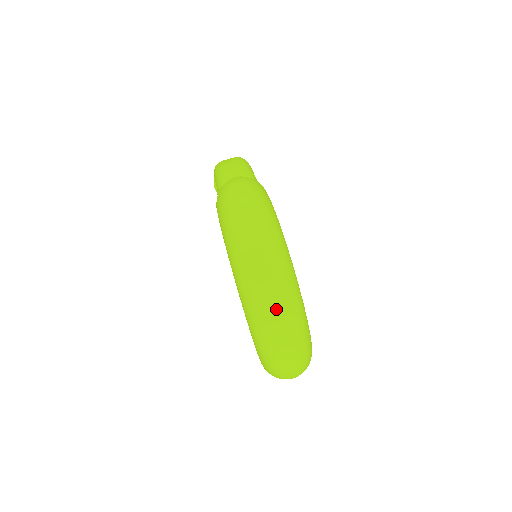
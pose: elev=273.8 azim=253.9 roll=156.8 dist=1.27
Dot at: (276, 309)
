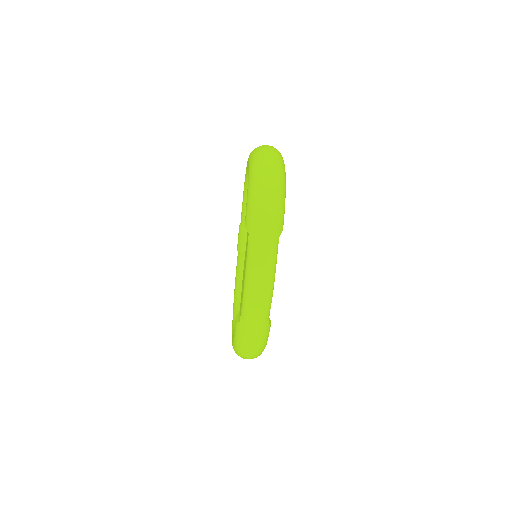
Dot at: occluded
